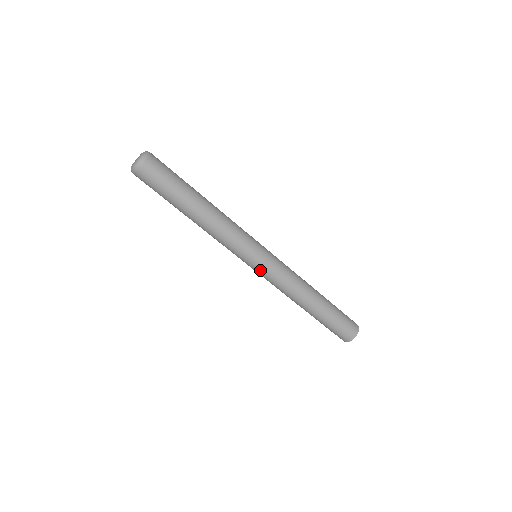
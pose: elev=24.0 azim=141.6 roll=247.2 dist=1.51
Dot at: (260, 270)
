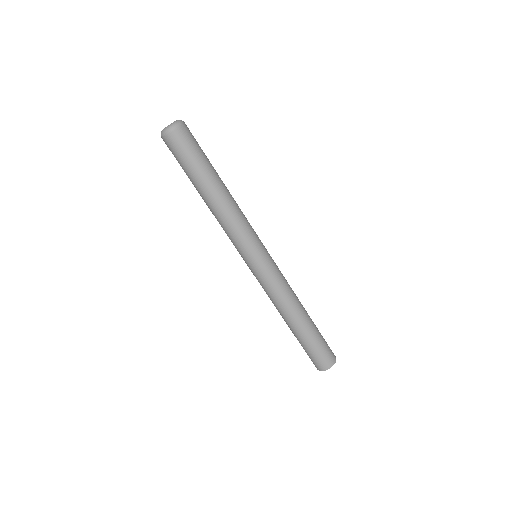
Dot at: (260, 269)
